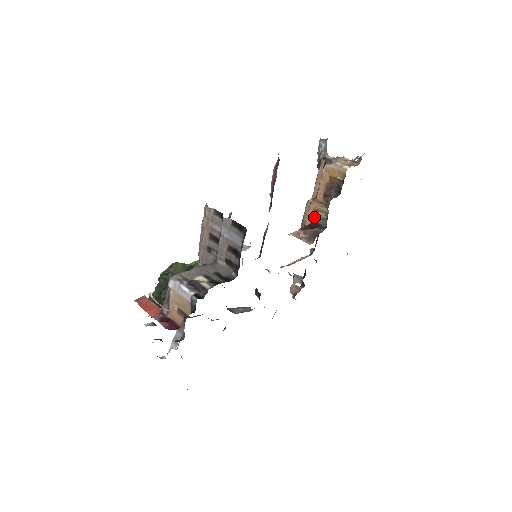
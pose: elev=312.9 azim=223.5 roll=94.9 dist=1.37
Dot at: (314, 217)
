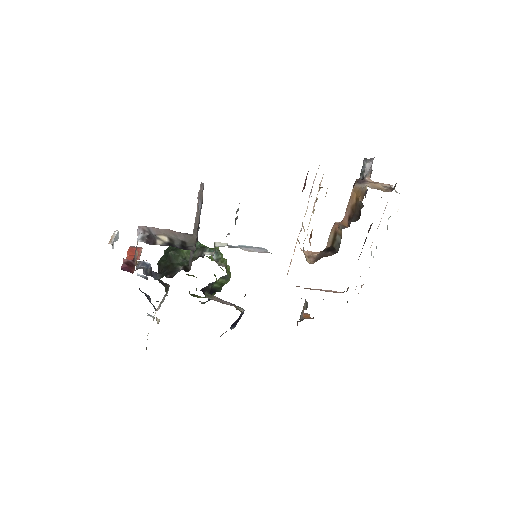
Dot at: (333, 240)
